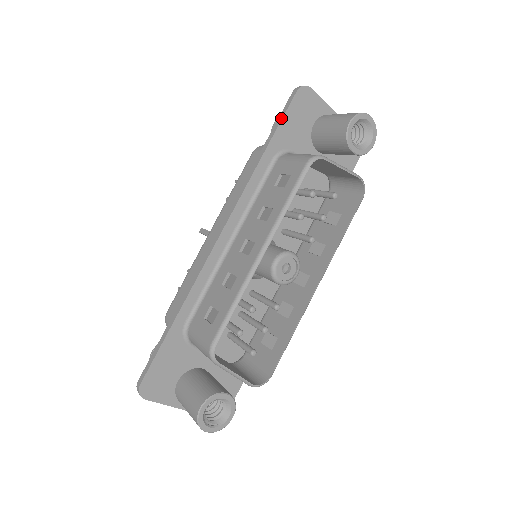
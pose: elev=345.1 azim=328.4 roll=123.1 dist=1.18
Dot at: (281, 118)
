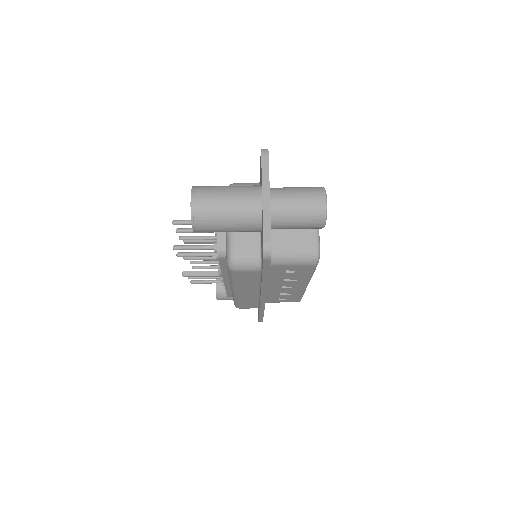
Dot at: (268, 270)
